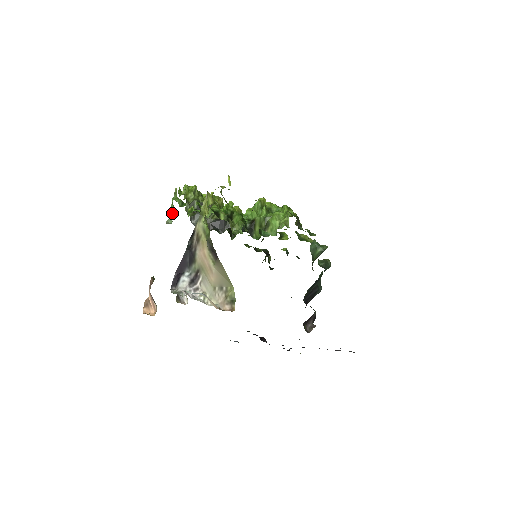
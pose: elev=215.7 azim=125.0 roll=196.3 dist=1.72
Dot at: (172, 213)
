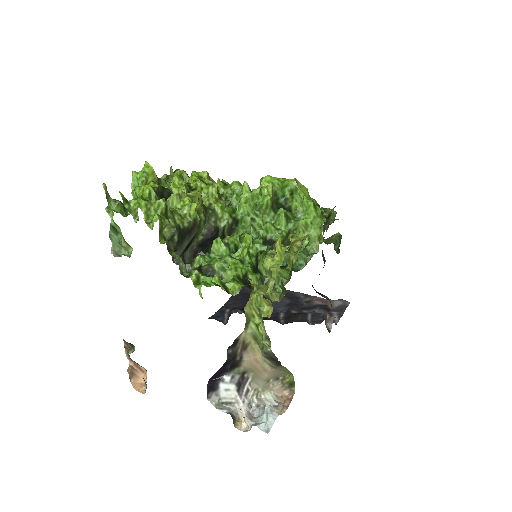
Dot at: (123, 243)
